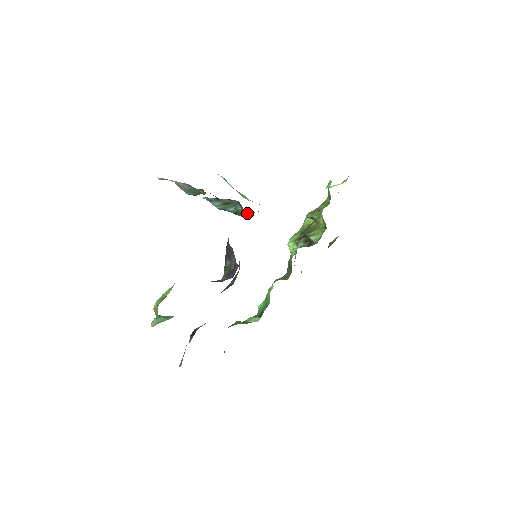
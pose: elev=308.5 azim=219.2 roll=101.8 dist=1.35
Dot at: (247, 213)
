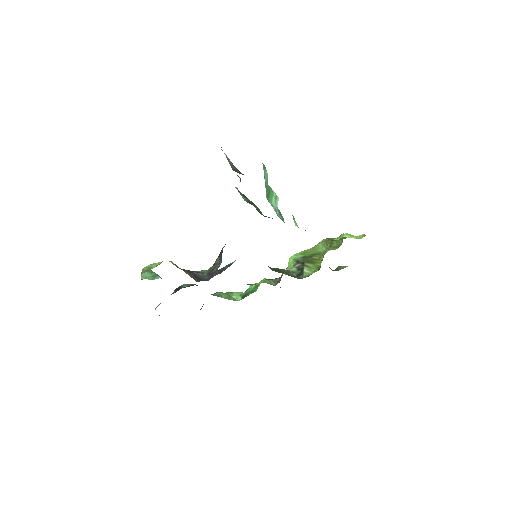
Dot at: (268, 217)
